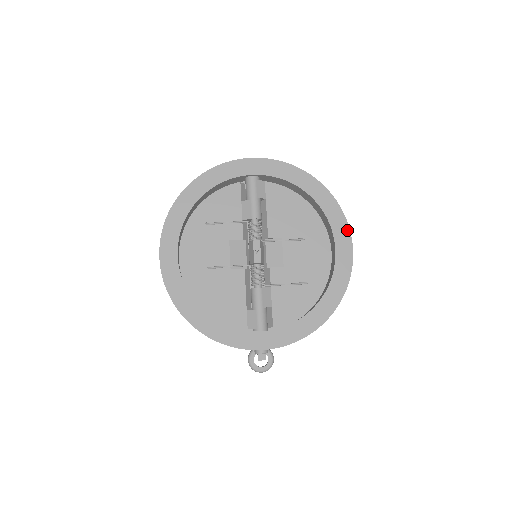
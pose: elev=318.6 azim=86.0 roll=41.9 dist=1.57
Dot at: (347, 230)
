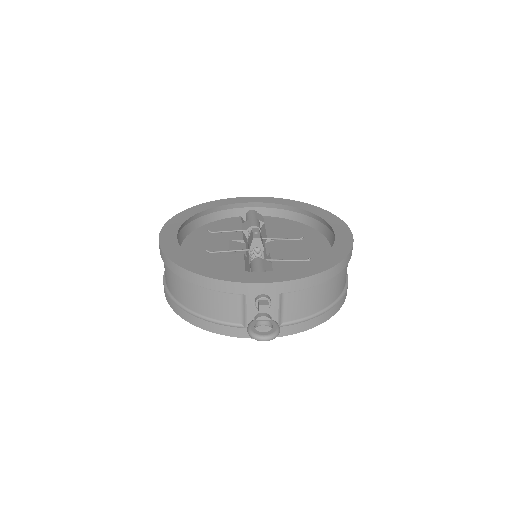
Dot at: (342, 223)
